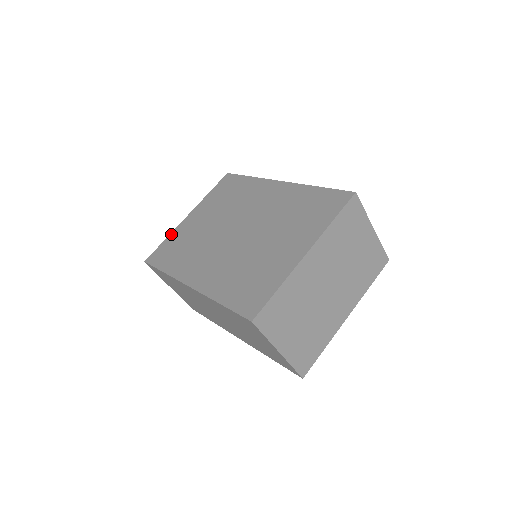
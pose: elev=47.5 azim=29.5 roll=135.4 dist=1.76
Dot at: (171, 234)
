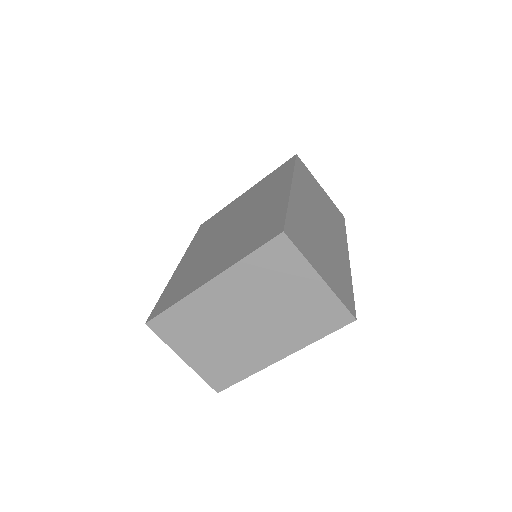
Dot at: (226, 206)
